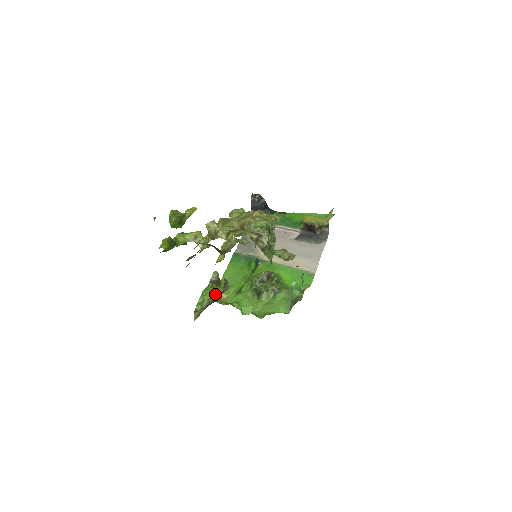
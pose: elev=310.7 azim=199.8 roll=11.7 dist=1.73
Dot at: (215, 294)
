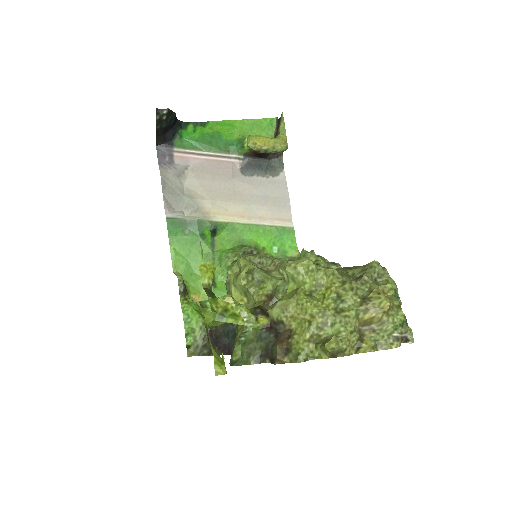
Dot at: (199, 311)
